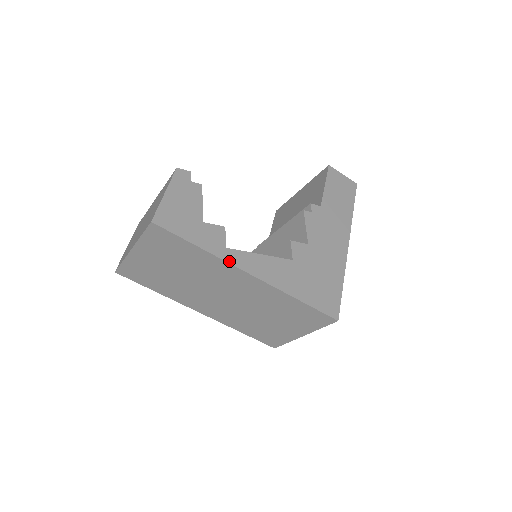
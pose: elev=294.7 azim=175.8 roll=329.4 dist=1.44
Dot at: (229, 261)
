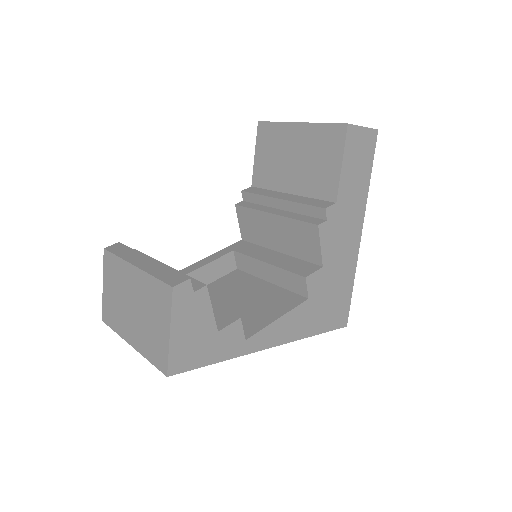
Dot at: (250, 351)
